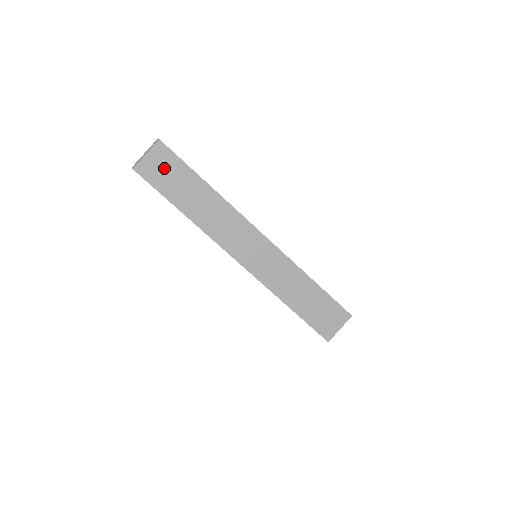
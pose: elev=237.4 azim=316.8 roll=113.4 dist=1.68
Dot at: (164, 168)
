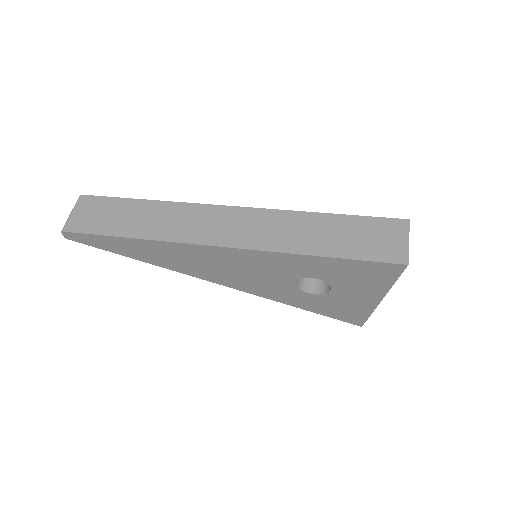
Dot at: (94, 213)
